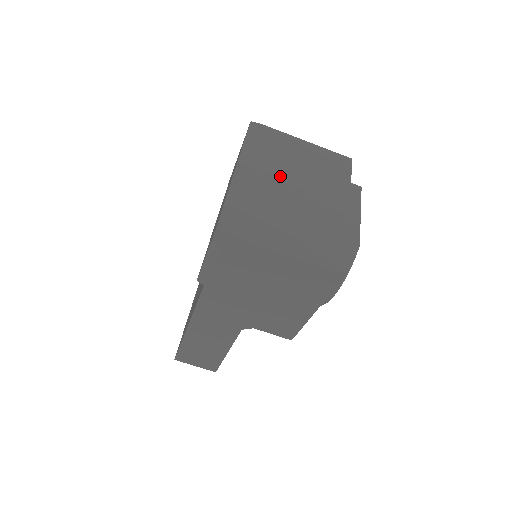
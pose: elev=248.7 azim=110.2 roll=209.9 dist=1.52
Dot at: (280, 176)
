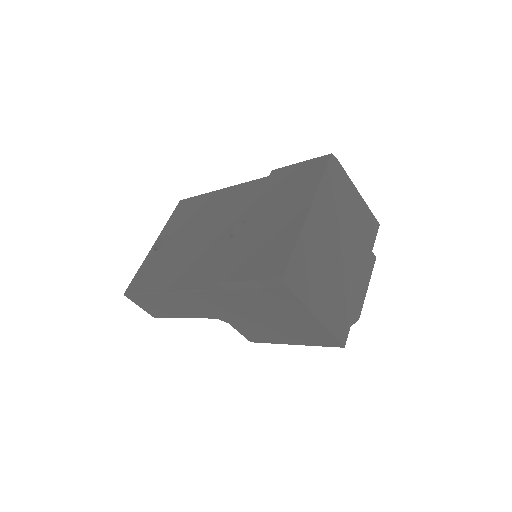
Dot at: (334, 230)
